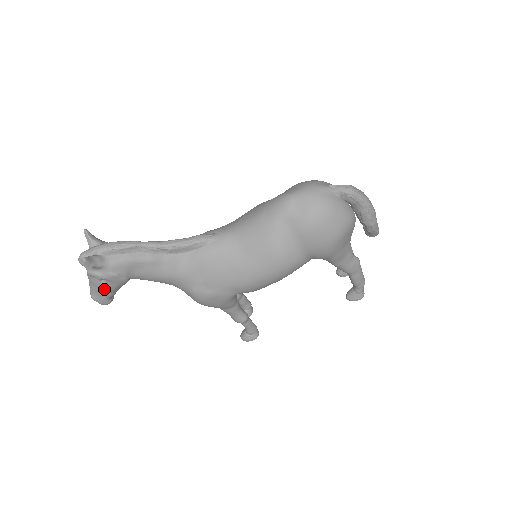
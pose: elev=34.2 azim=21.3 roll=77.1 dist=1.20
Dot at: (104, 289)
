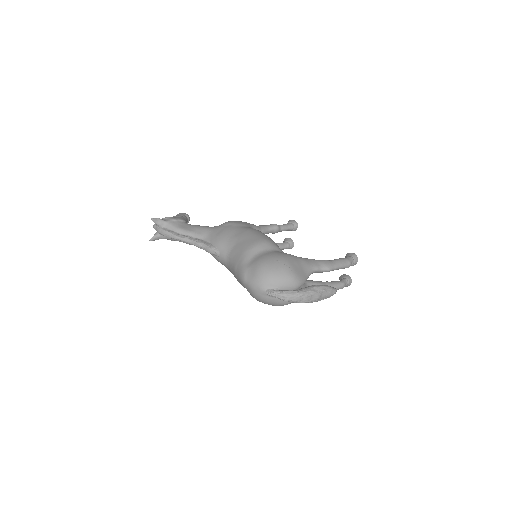
Dot at: occluded
